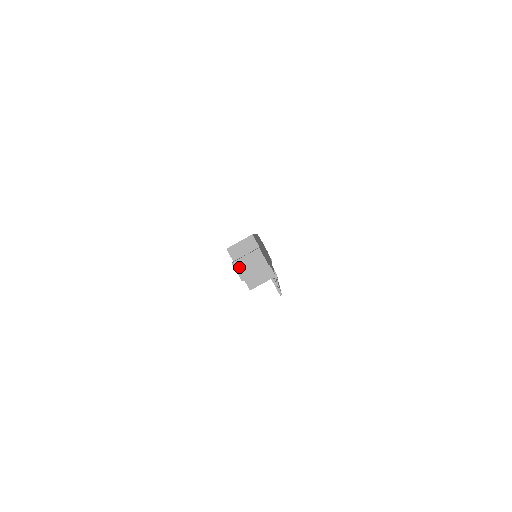
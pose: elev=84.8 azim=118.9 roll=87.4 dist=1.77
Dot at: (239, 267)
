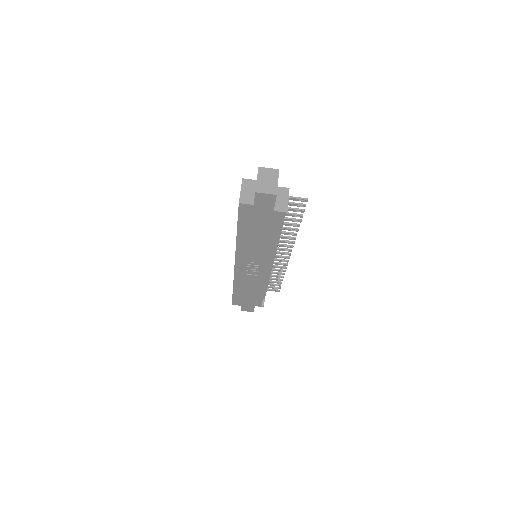
Dot at: (263, 189)
